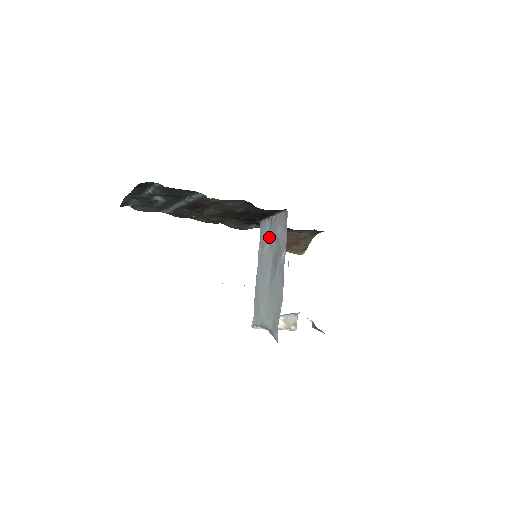
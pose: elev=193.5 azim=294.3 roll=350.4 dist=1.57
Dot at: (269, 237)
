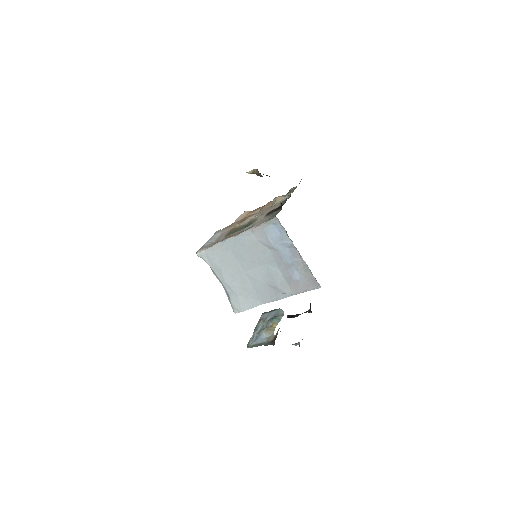
Dot at: (280, 253)
